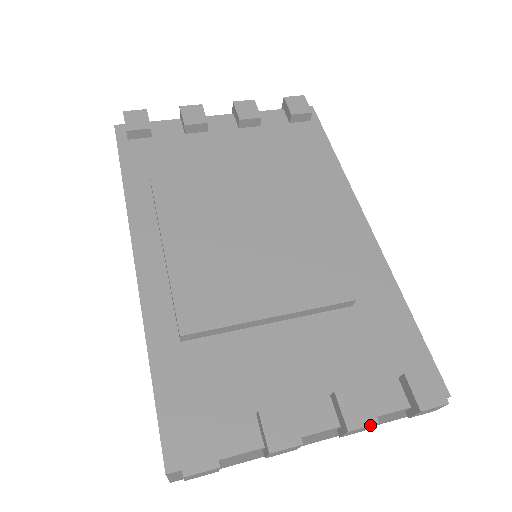
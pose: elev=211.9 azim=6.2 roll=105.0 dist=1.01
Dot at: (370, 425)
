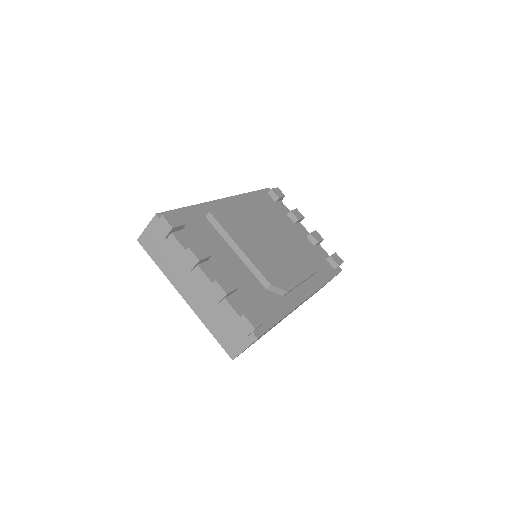
Dot at: (224, 290)
